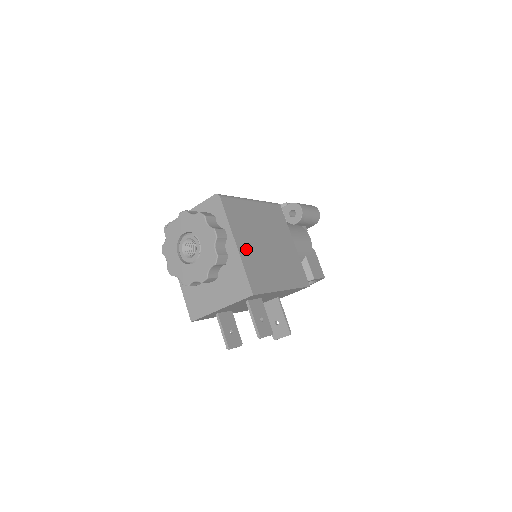
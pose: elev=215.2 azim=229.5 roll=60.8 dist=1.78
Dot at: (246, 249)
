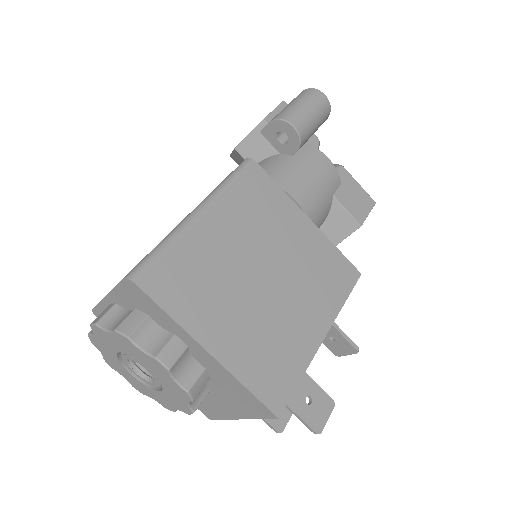
Dot at: (230, 339)
